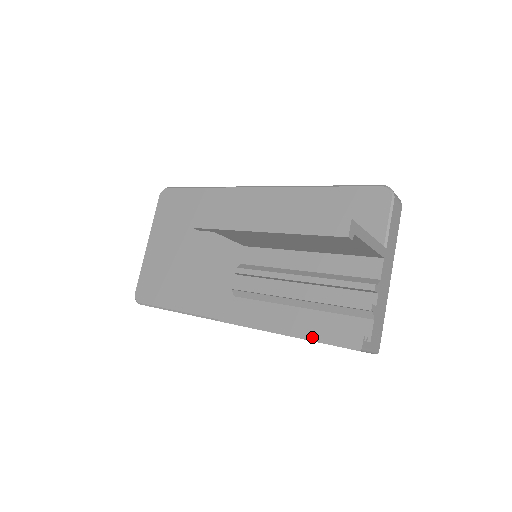
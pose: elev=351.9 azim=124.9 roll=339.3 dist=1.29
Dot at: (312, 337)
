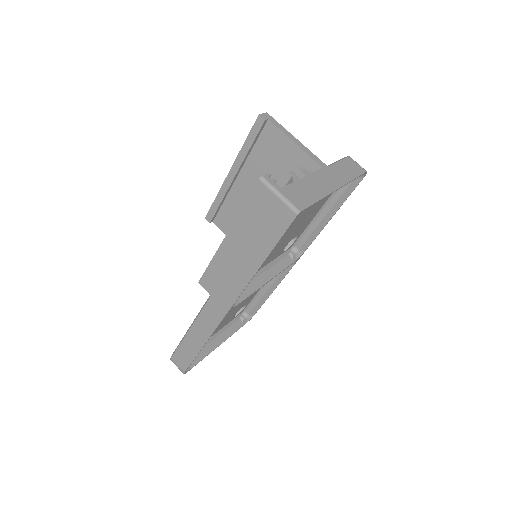
Dot at: (240, 213)
